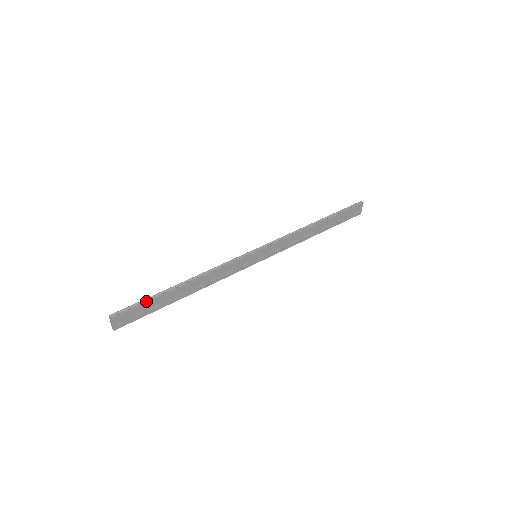
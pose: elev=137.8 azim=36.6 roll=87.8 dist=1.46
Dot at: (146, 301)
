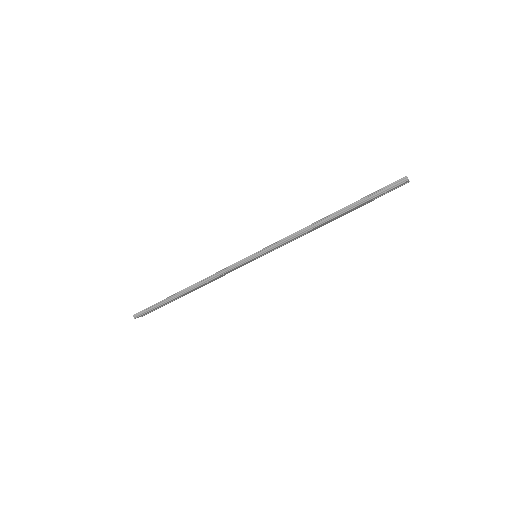
Dot at: (157, 307)
